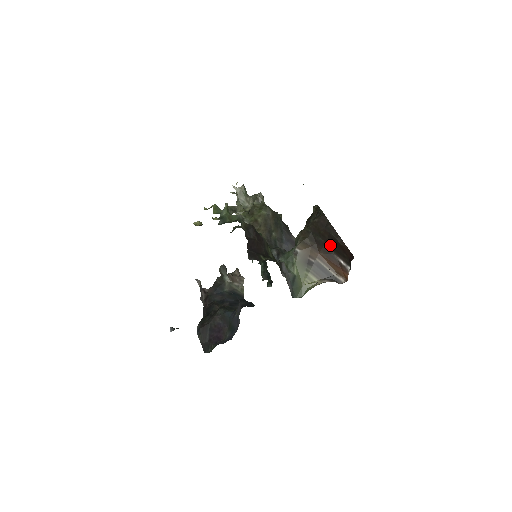
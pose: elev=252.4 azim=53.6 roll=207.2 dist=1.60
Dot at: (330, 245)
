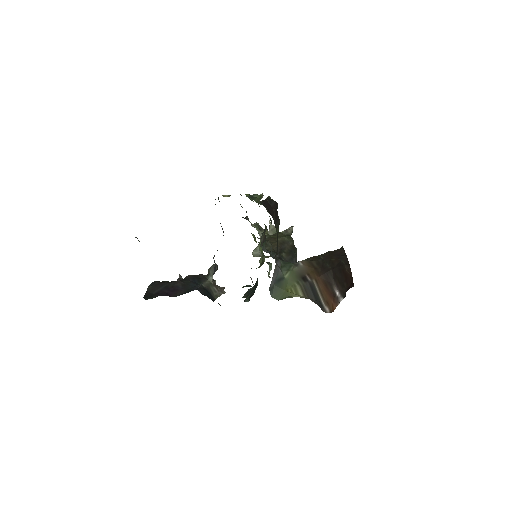
Dot at: (335, 272)
